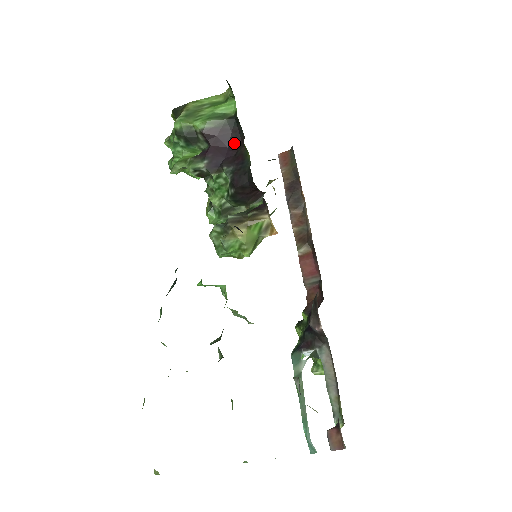
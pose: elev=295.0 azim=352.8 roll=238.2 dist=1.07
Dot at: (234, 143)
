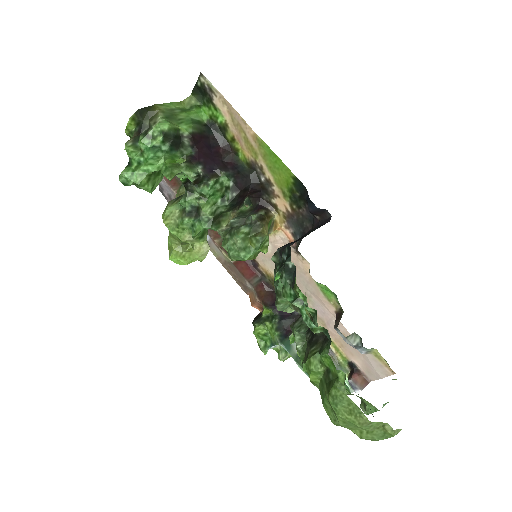
Dot at: (216, 150)
